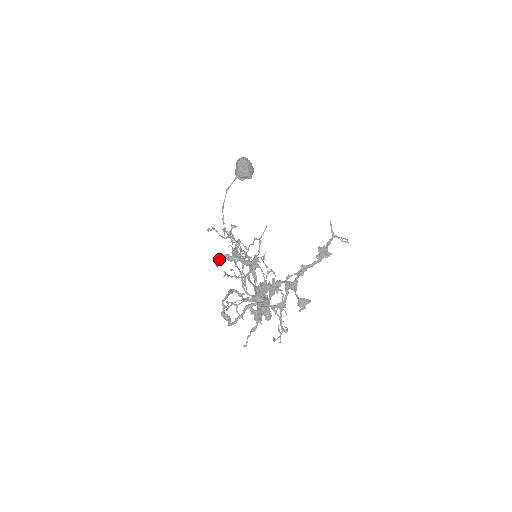
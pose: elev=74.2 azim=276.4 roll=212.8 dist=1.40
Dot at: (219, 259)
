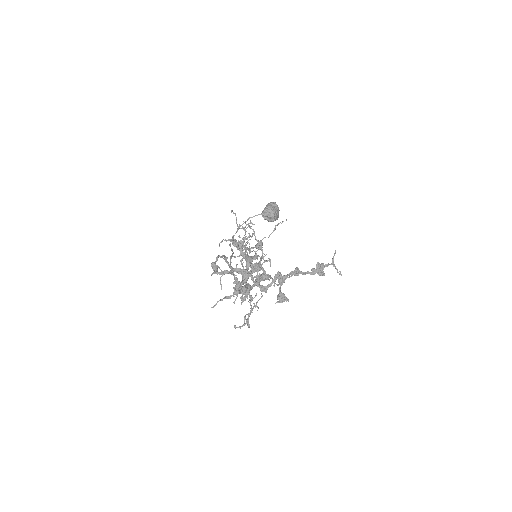
Dot at: (225, 240)
